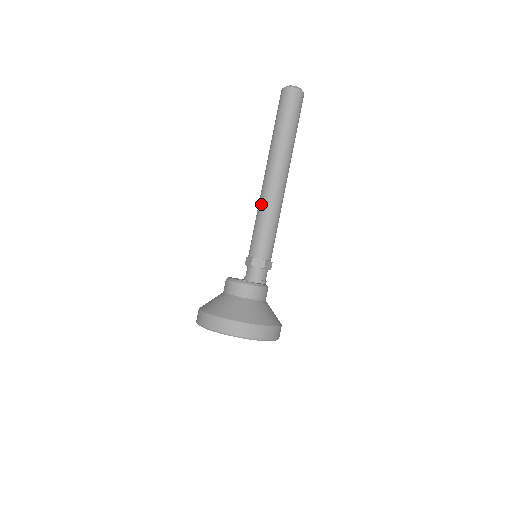
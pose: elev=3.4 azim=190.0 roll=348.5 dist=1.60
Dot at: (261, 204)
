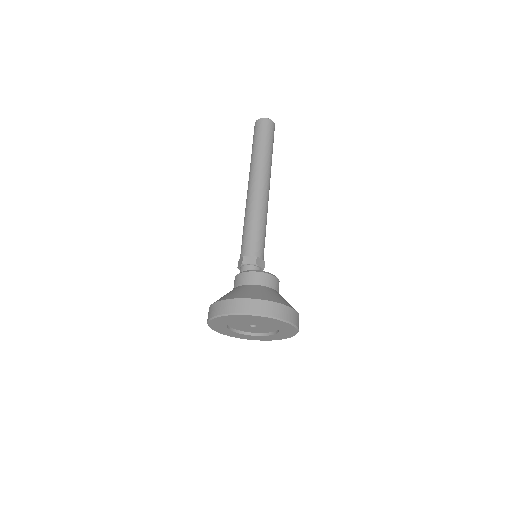
Dot at: (257, 208)
